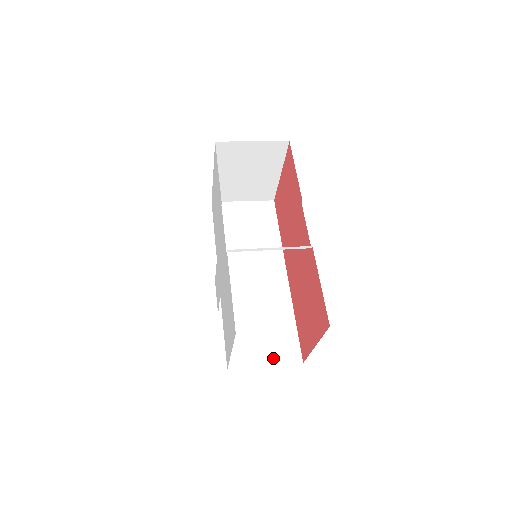
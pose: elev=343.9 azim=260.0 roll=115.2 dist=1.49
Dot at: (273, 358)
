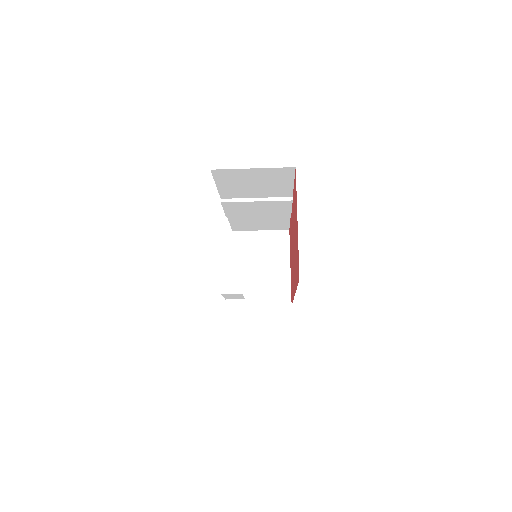
Dot at: occluded
